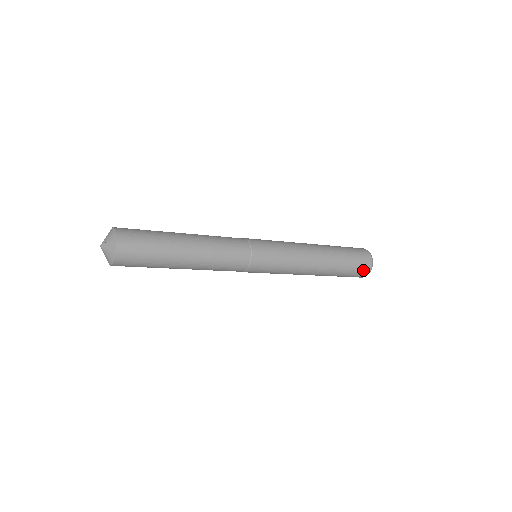
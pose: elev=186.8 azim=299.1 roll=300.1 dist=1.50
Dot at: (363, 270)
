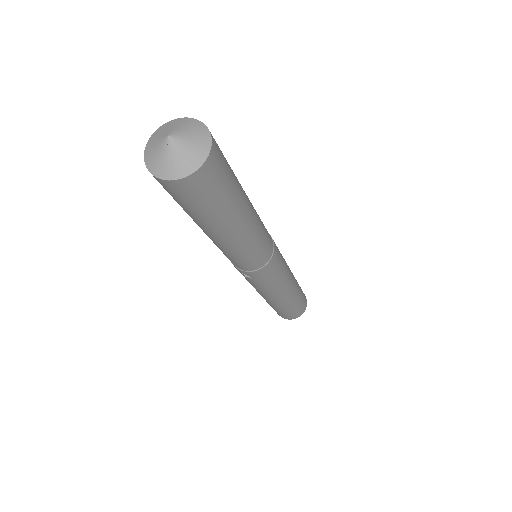
Dot at: (305, 300)
